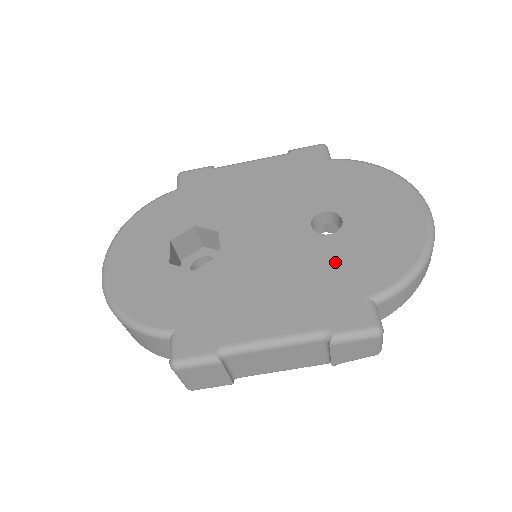
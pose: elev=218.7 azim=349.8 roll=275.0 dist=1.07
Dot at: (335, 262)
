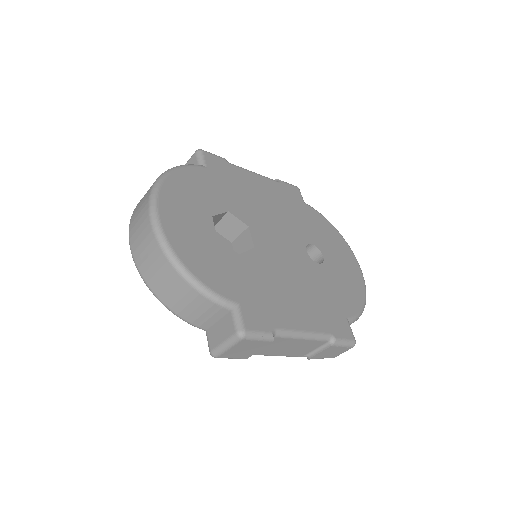
Dot at: (326, 286)
